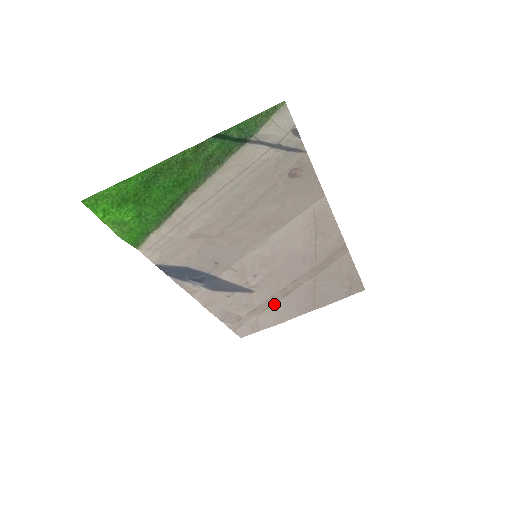
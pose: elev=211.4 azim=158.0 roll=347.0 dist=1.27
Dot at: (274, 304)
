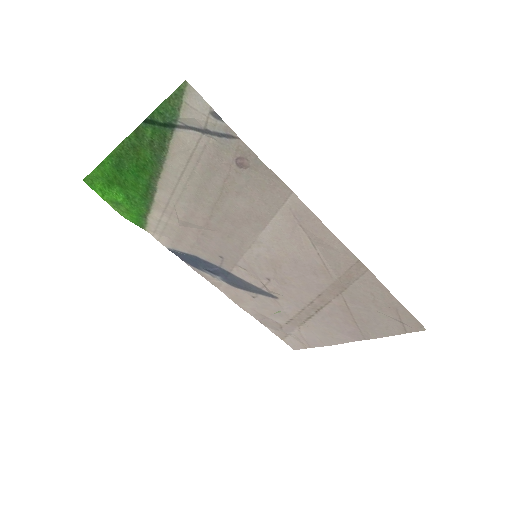
Dot at: (310, 319)
